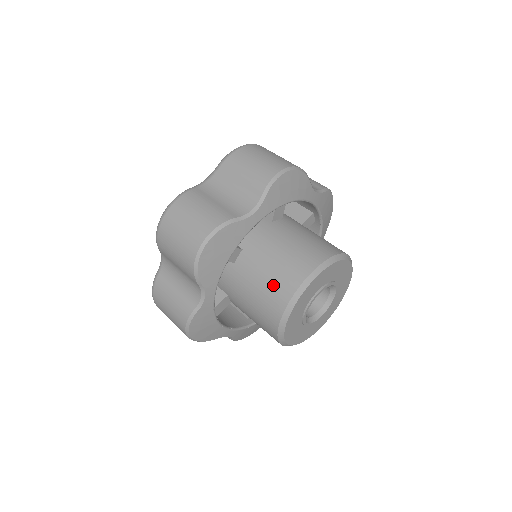
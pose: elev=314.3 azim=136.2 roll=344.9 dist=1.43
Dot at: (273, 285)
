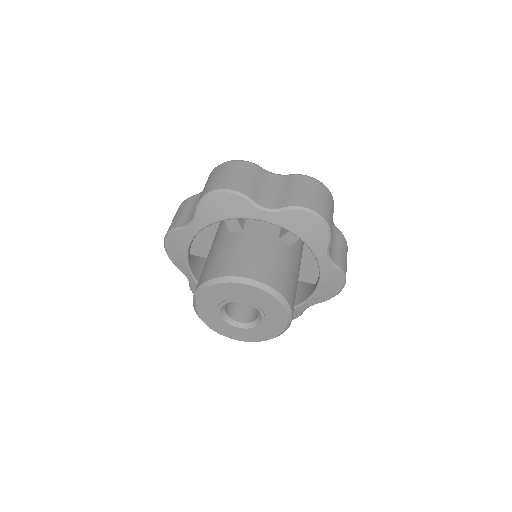
Dot at: occluded
